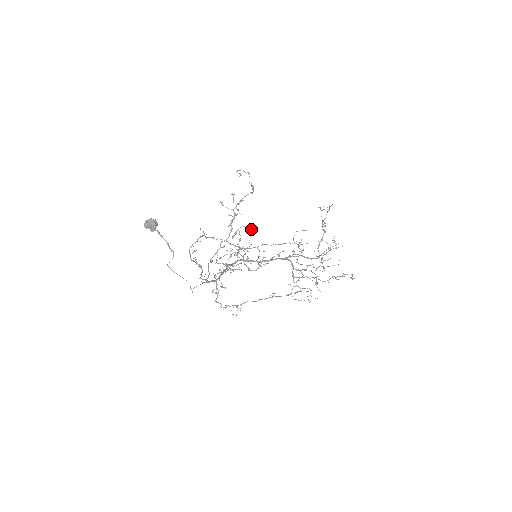
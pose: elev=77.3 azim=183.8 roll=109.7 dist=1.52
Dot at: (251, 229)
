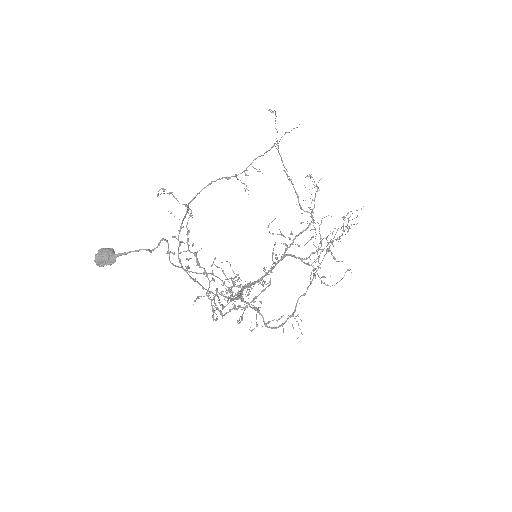
Dot at: occluded
